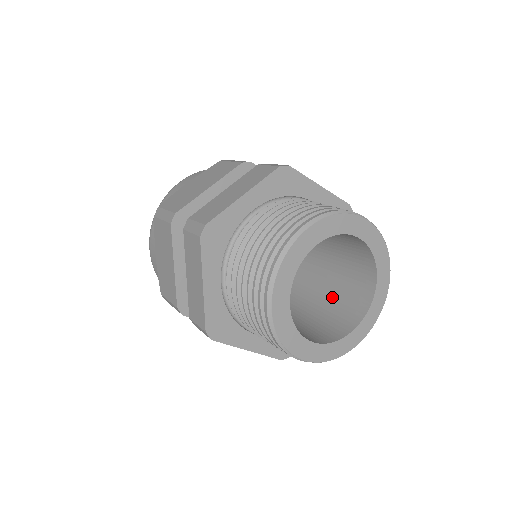
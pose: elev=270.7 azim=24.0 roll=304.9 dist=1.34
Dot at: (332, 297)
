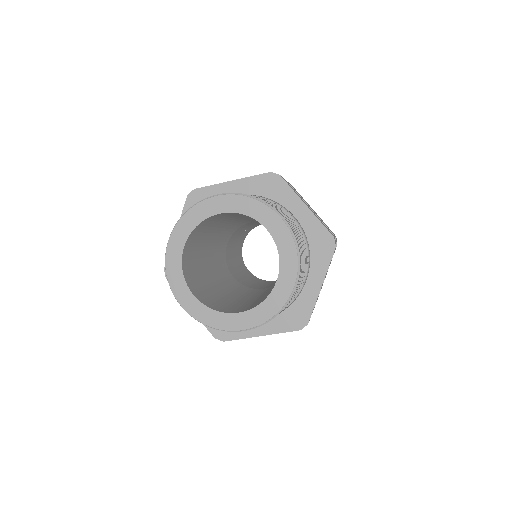
Dot at: (263, 297)
